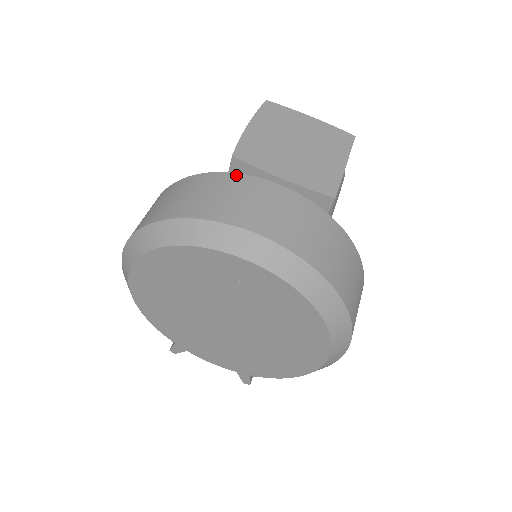
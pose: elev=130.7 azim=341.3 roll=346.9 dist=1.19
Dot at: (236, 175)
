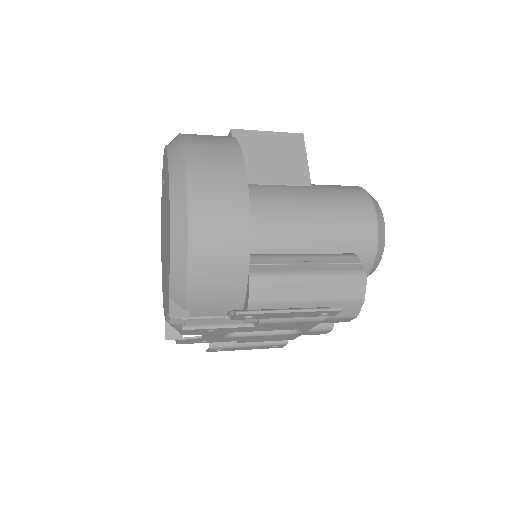
Dot at: occluded
